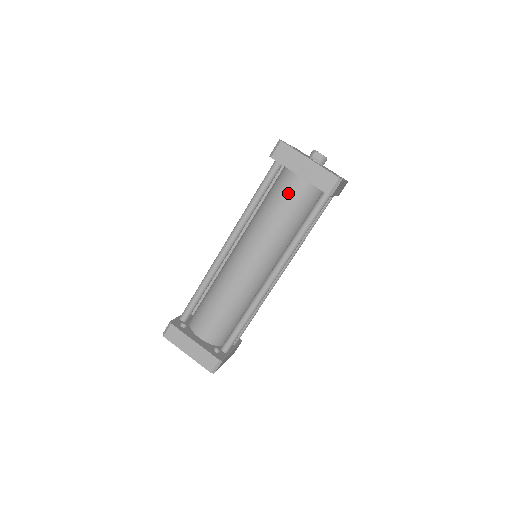
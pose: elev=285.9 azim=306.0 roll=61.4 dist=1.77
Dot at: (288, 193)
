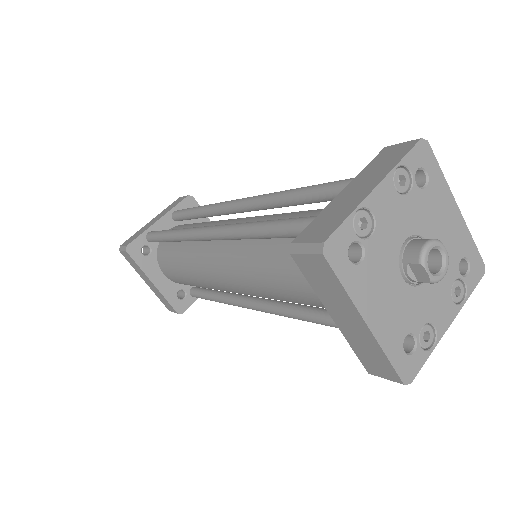
Dot at: (312, 290)
